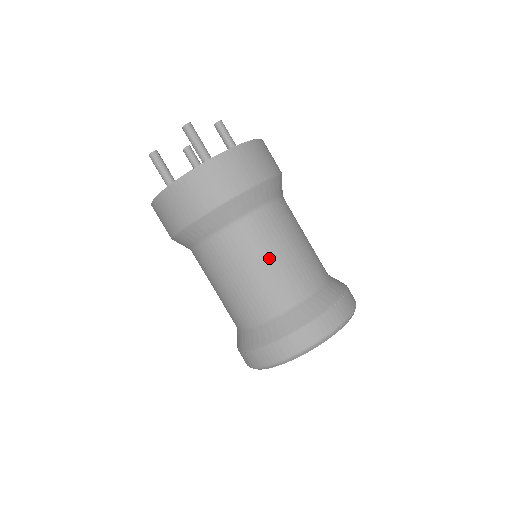
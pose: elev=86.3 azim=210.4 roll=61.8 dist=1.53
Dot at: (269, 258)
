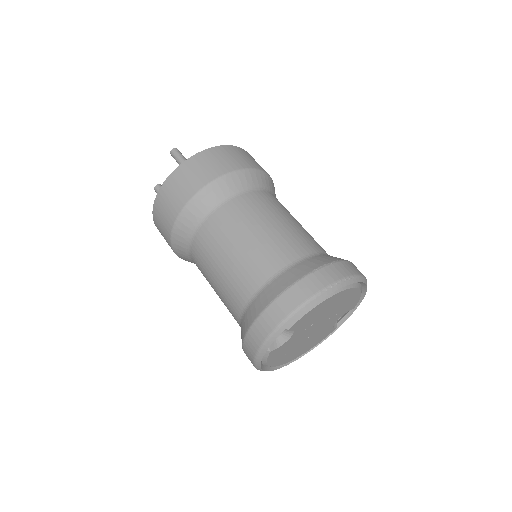
Dot at: (246, 235)
